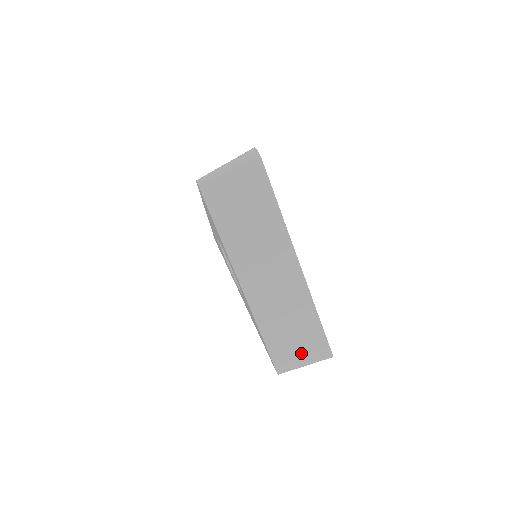
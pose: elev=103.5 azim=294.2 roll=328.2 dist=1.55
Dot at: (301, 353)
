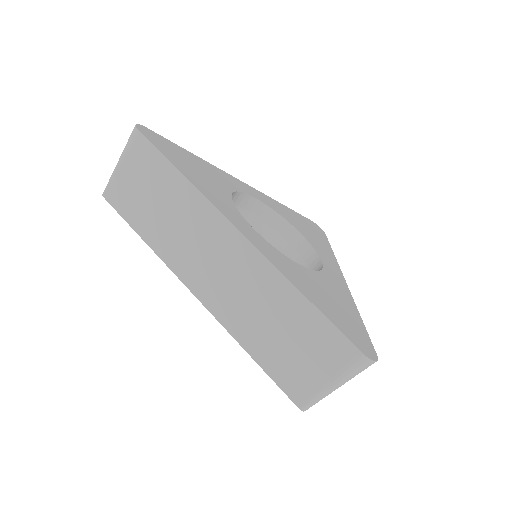
Dot at: occluded
